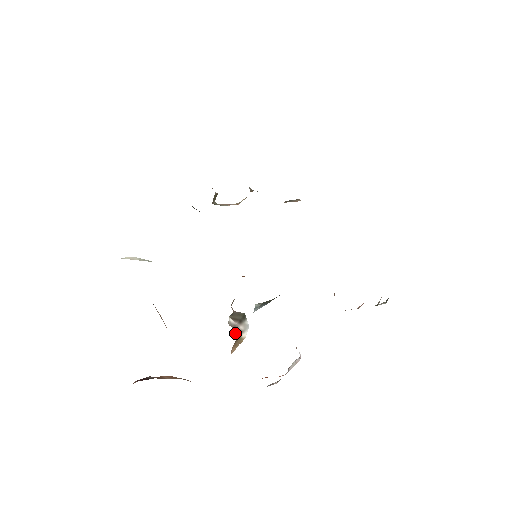
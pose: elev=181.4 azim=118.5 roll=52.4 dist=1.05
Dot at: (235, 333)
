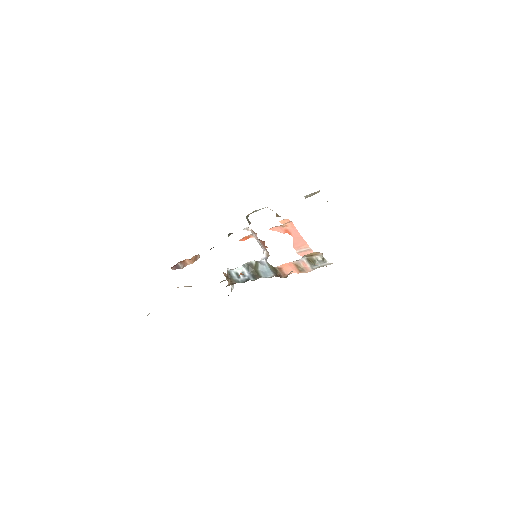
Dot at: (228, 277)
